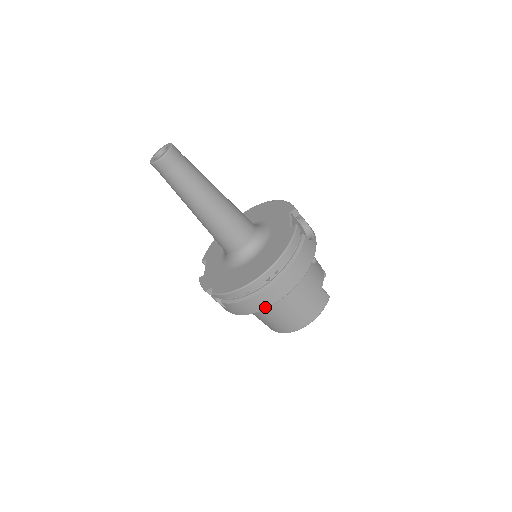
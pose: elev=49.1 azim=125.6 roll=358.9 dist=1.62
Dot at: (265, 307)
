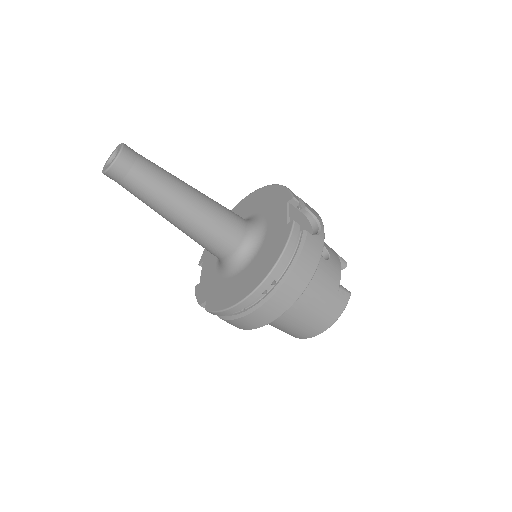
Dot at: (267, 322)
